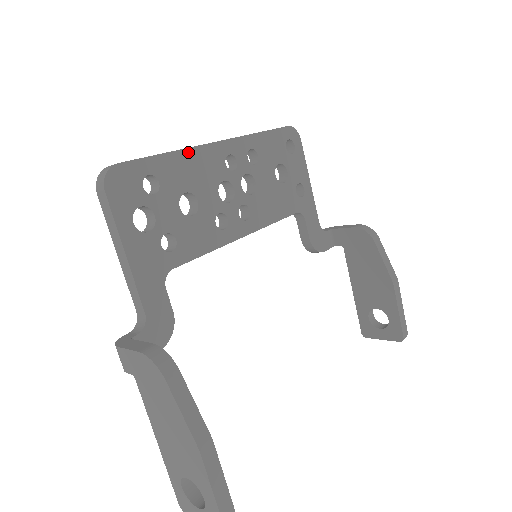
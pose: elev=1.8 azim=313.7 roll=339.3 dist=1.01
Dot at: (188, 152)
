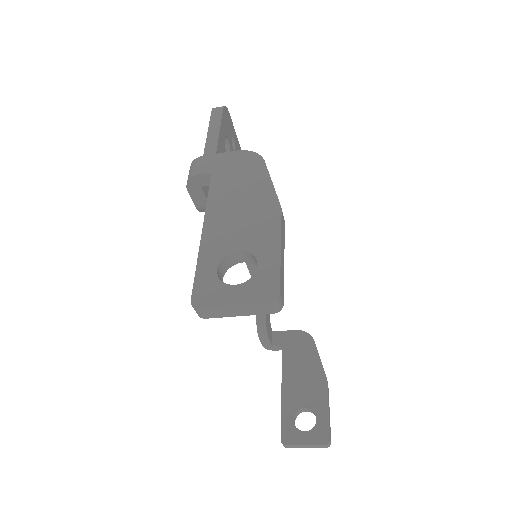
Dot at: occluded
